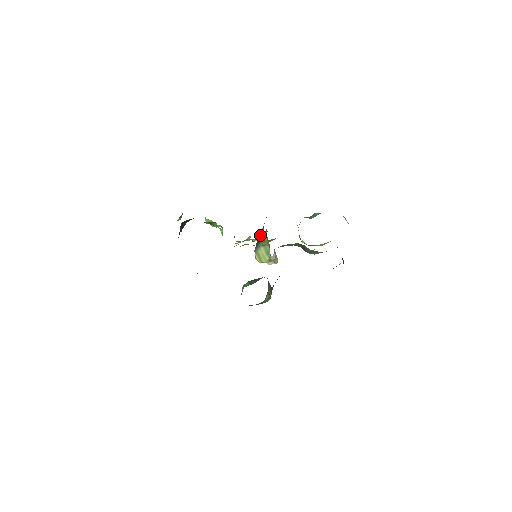
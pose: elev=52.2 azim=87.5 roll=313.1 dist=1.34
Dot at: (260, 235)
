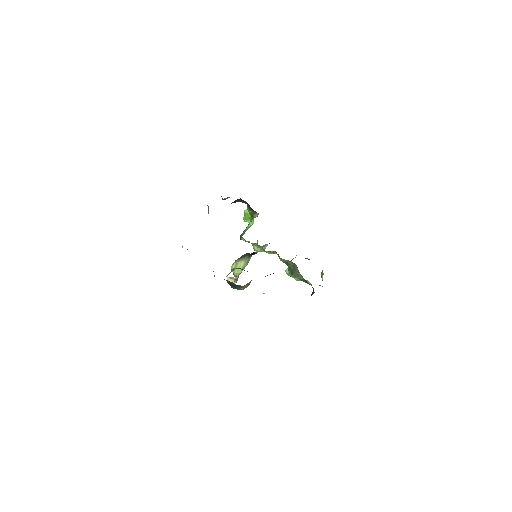
Dot at: (263, 247)
